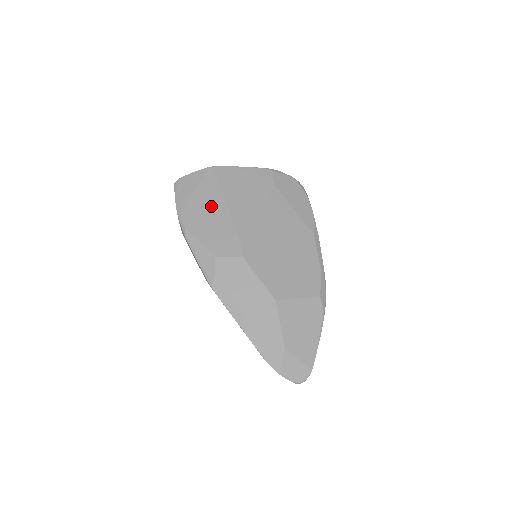
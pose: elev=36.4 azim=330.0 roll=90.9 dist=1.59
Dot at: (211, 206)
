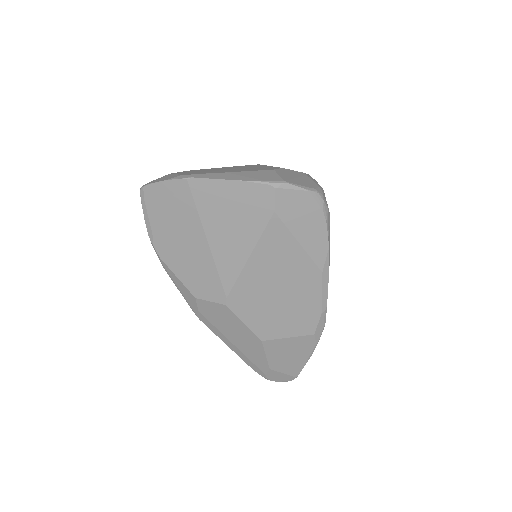
Dot at: (188, 238)
